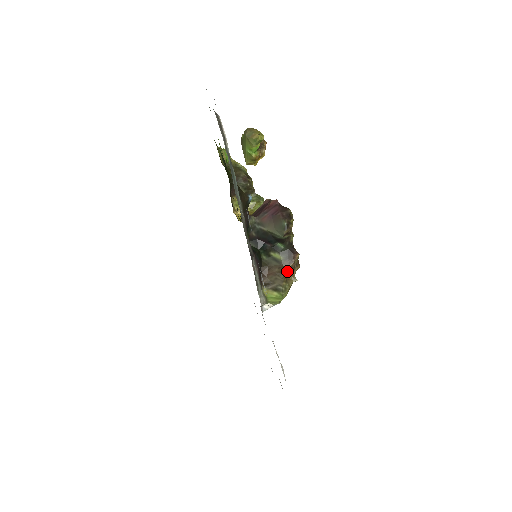
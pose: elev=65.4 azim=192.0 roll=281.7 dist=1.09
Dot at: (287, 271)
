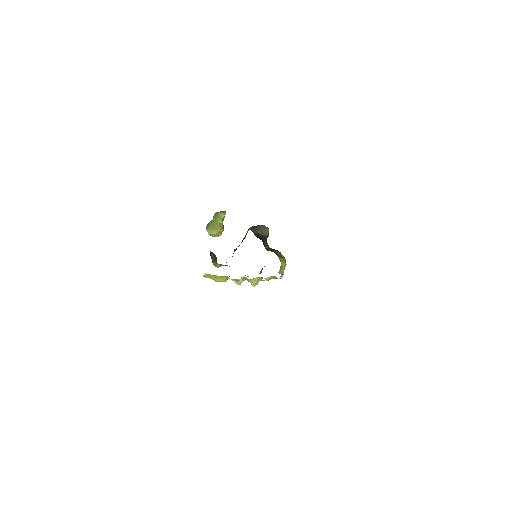
Dot at: occluded
